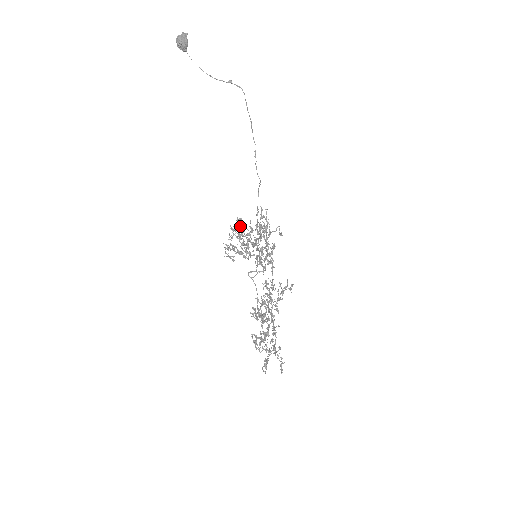
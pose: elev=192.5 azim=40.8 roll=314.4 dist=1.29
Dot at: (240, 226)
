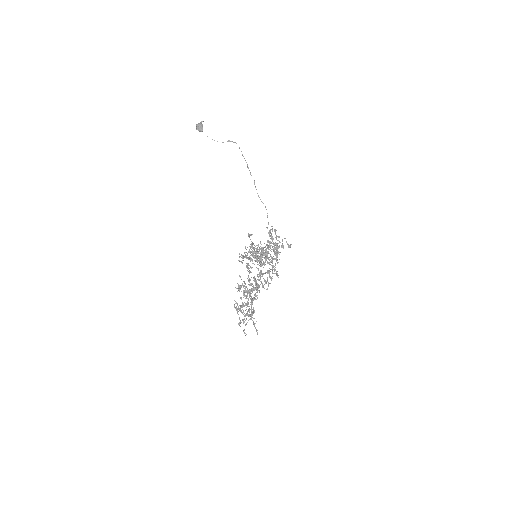
Dot at: occluded
